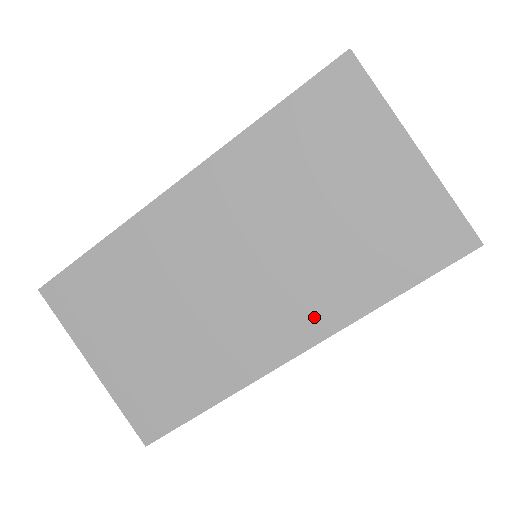
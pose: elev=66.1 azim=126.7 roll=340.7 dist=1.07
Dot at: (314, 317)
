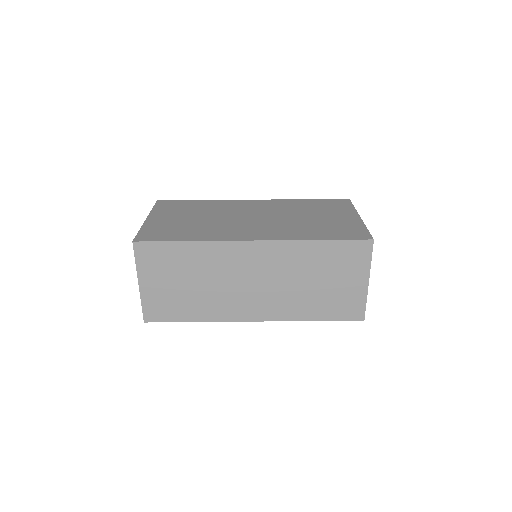
Dot at: (275, 234)
